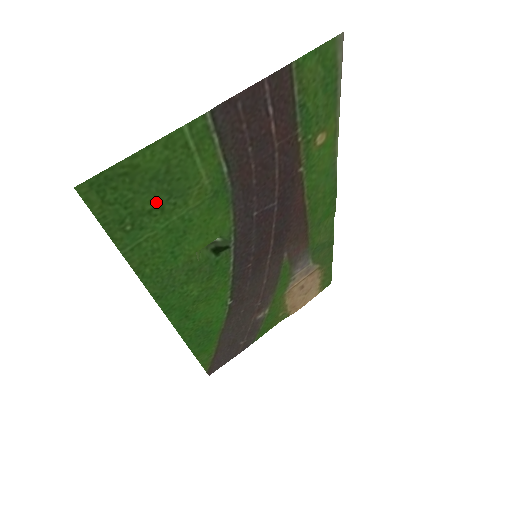
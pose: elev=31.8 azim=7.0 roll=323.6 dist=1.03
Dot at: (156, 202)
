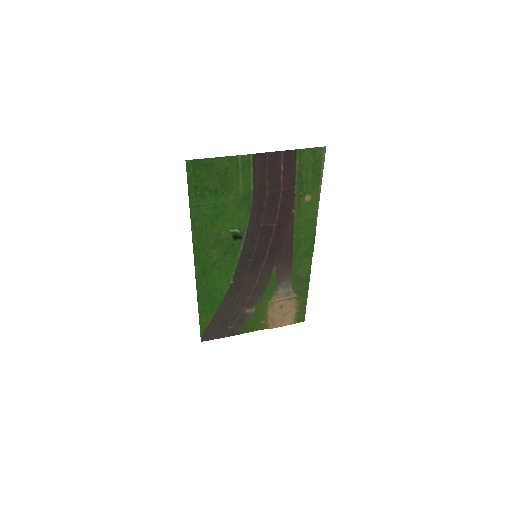
Dot at: (215, 187)
